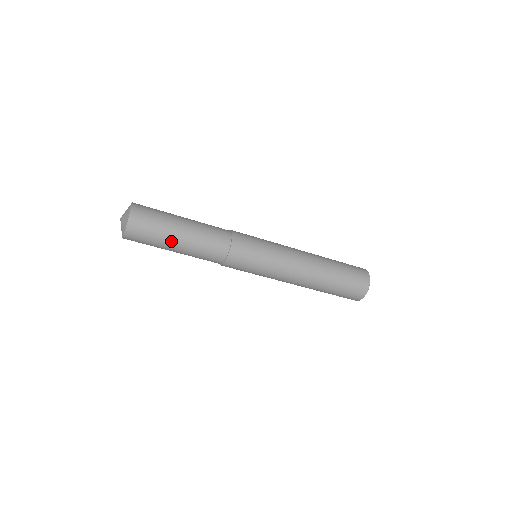
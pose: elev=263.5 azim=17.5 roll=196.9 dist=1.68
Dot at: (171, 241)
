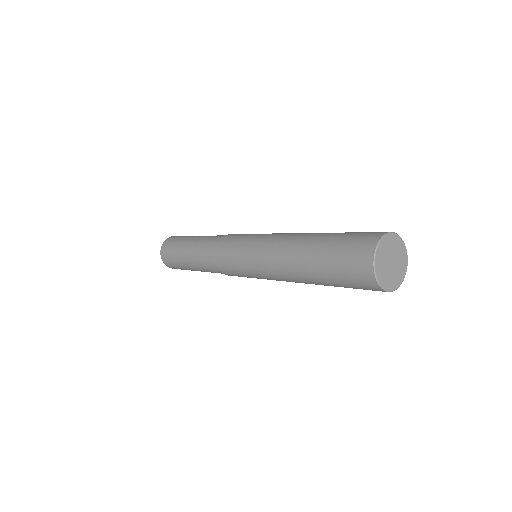
Dot at: (184, 244)
